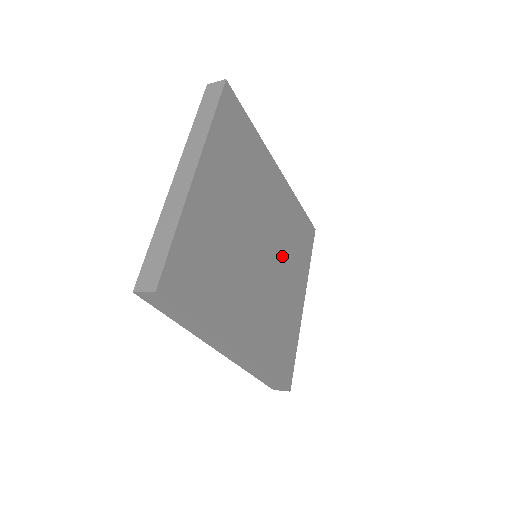
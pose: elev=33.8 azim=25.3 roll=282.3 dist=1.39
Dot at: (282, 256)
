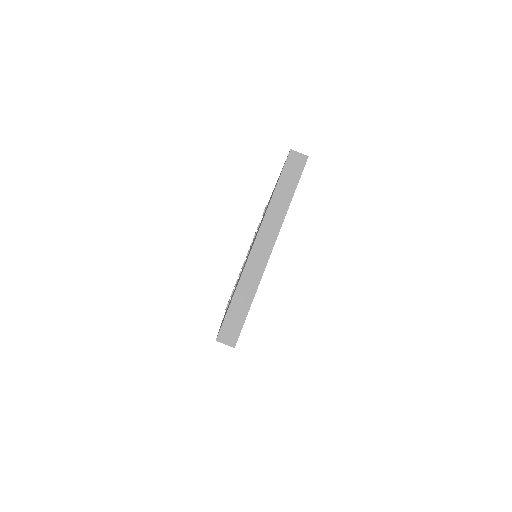
Dot at: occluded
